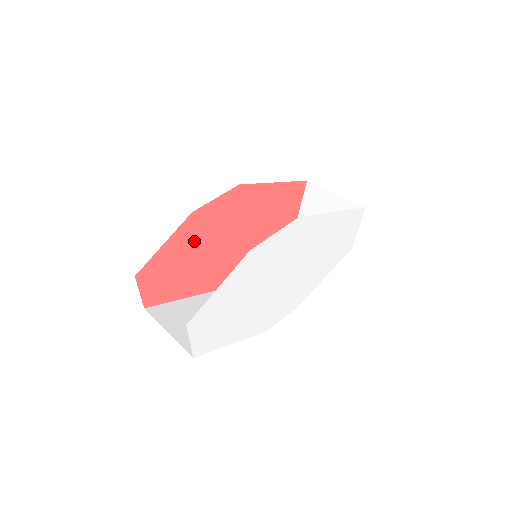
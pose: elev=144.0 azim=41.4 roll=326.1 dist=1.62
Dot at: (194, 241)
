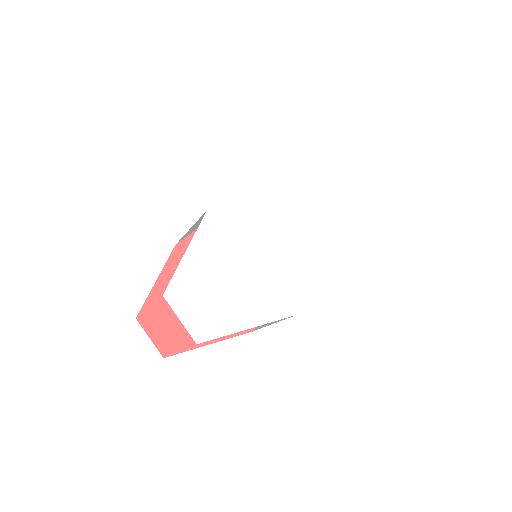
Dot at: occluded
